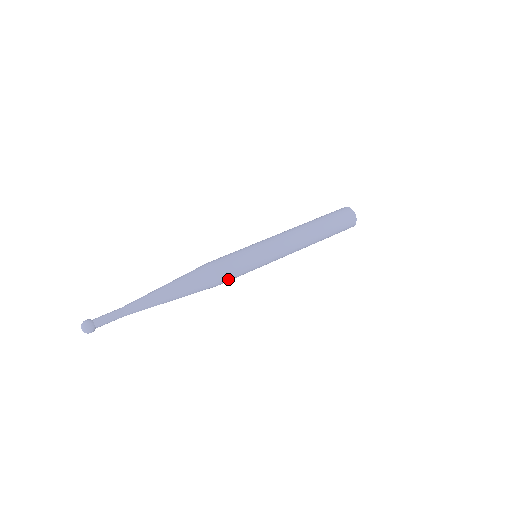
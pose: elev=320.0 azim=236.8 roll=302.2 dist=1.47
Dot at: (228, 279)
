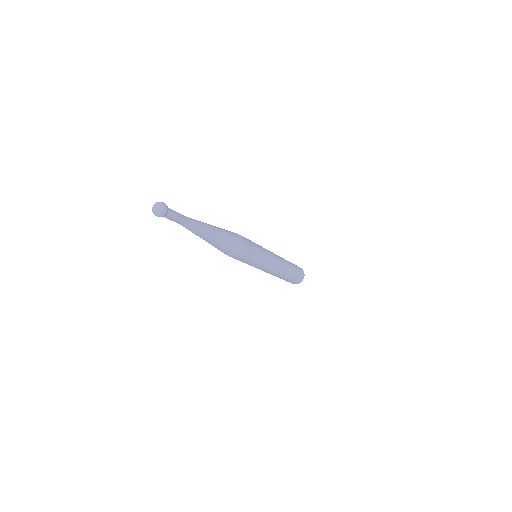
Dot at: (249, 245)
